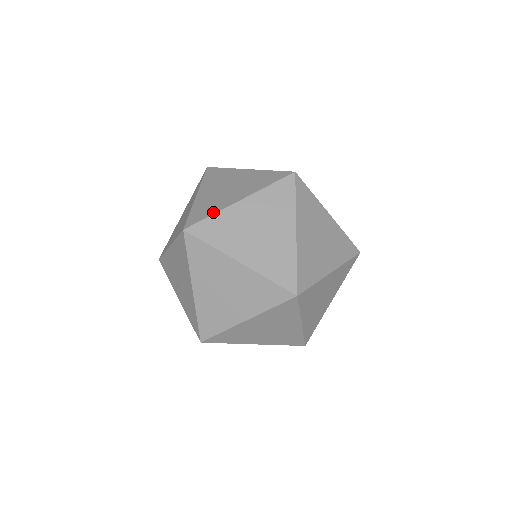
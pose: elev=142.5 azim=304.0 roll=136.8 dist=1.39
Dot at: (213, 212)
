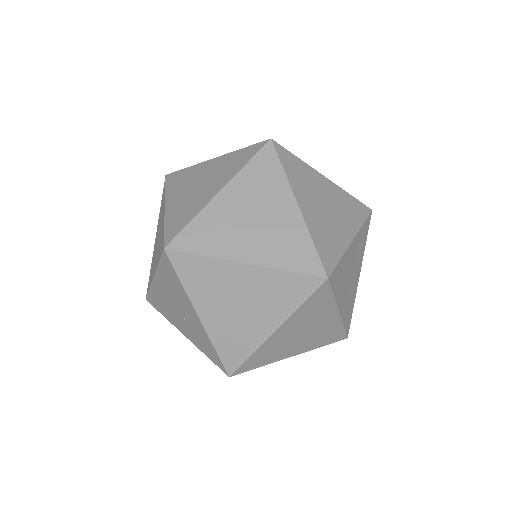
Dot at: (192, 216)
